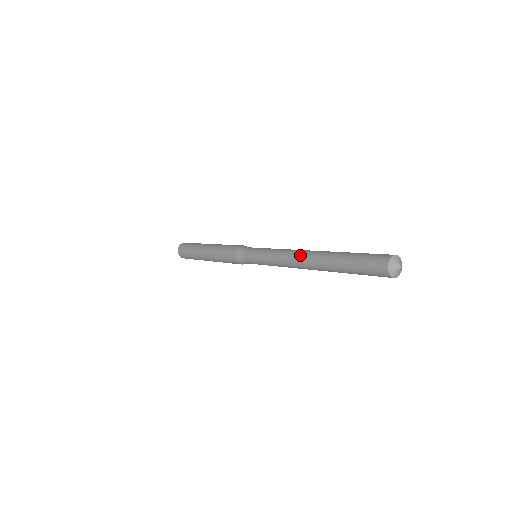
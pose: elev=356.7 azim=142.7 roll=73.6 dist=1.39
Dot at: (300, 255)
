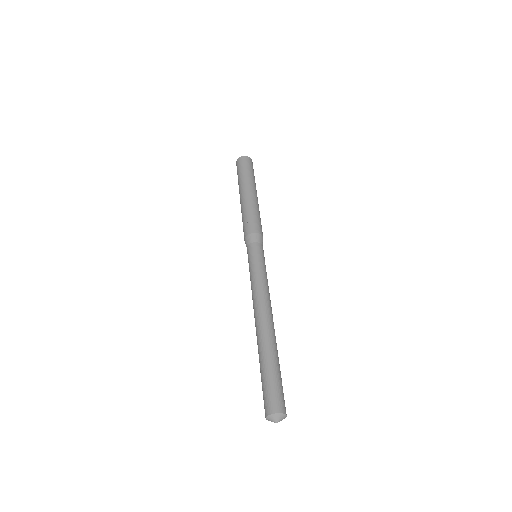
Dot at: (264, 312)
